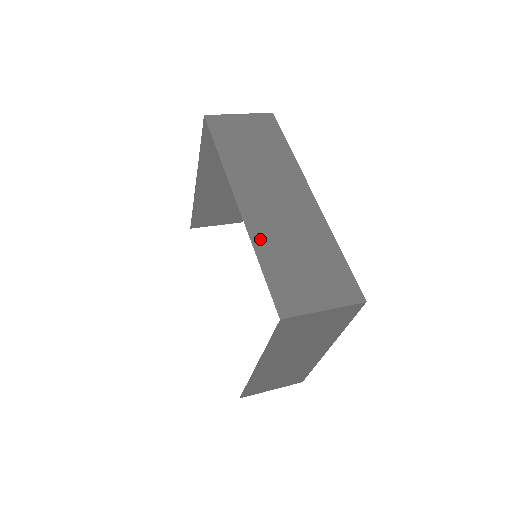
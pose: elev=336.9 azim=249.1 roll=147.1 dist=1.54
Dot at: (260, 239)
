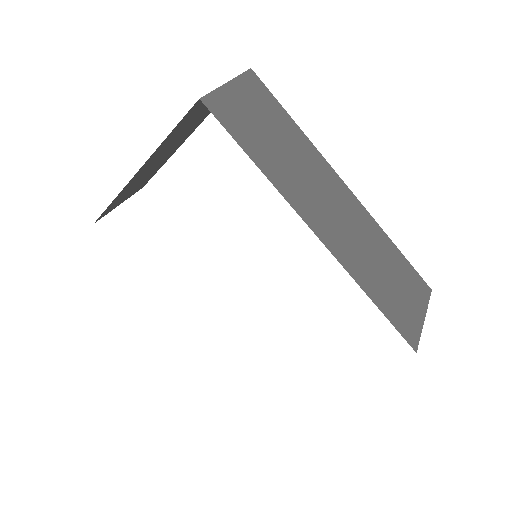
Dot at: (357, 273)
